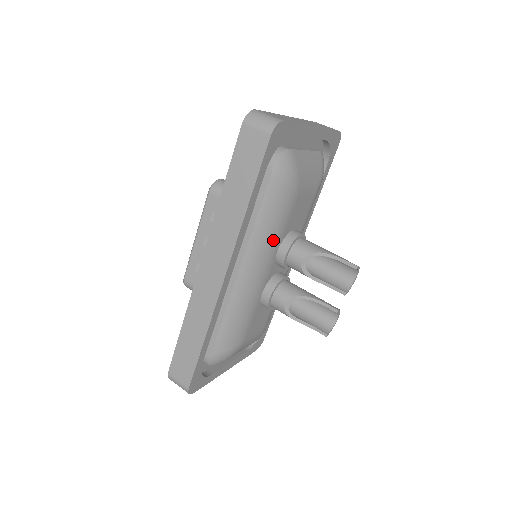
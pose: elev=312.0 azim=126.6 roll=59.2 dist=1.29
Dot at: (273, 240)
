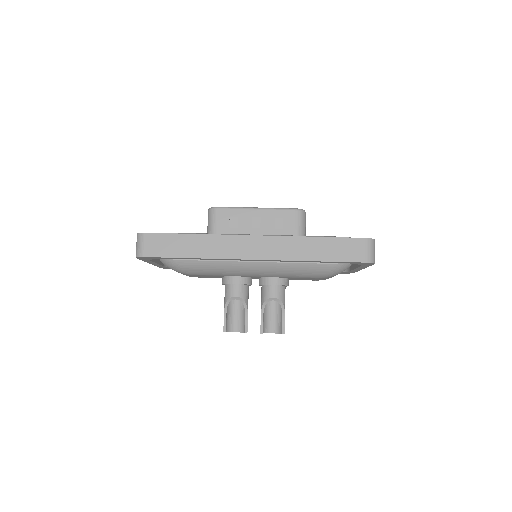
Dot at: (284, 275)
